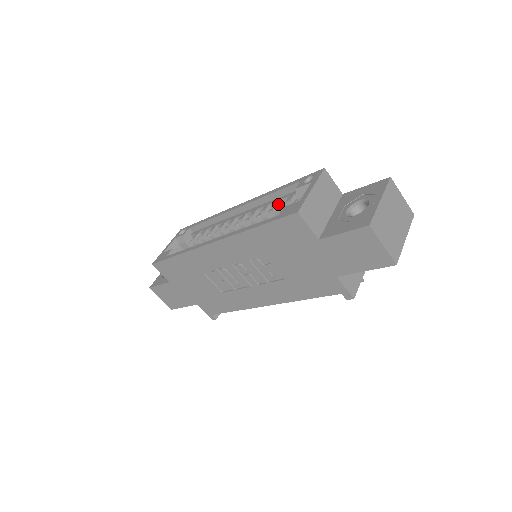
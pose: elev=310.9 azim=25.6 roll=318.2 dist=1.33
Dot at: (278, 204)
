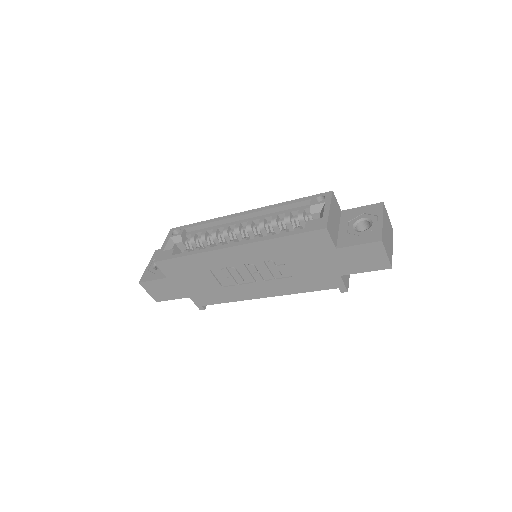
Dot at: (289, 216)
